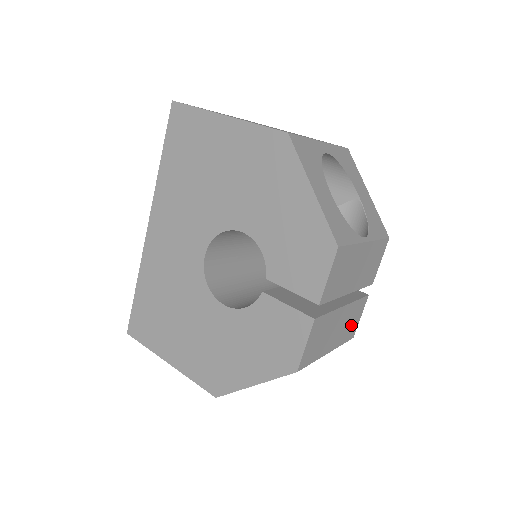
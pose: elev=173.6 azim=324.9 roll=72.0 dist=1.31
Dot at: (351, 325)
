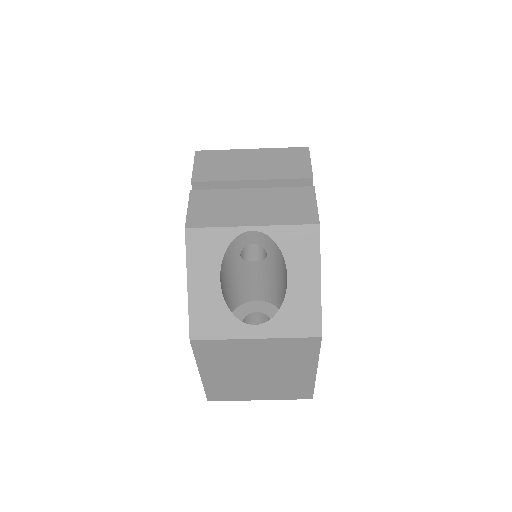
Dot at: (294, 209)
